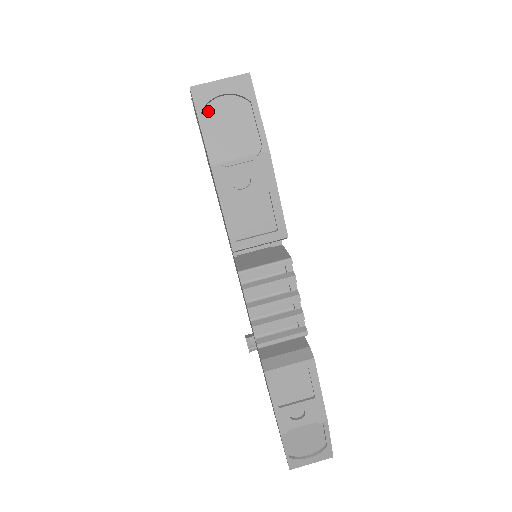
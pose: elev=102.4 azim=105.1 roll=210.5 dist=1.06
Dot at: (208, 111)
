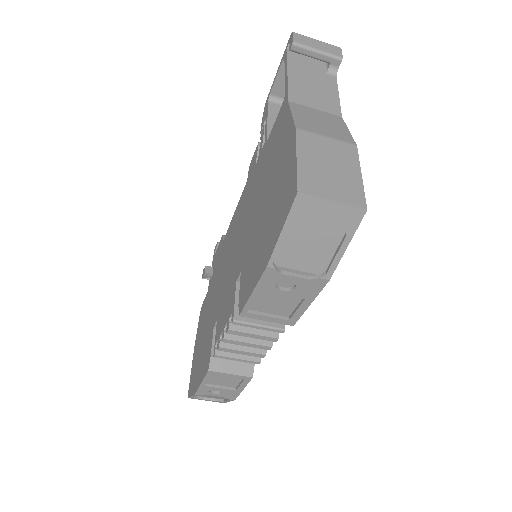
Dot at: (299, 219)
